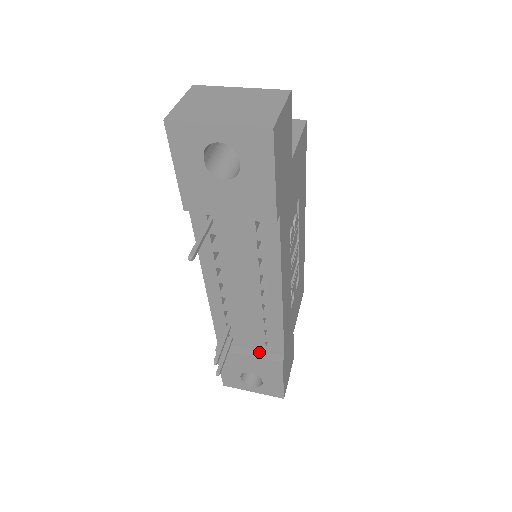
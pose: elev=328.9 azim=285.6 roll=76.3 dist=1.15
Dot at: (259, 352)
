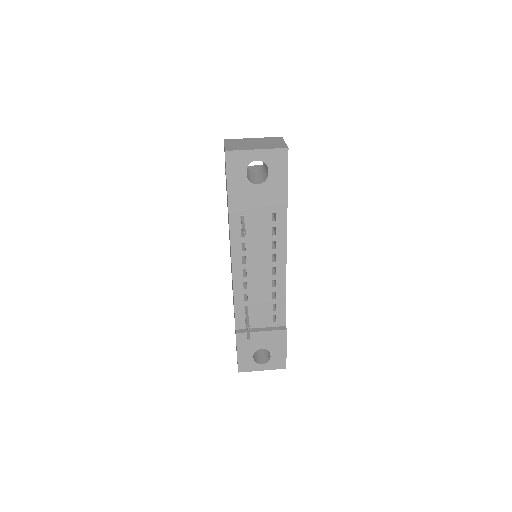
Dot at: (268, 327)
